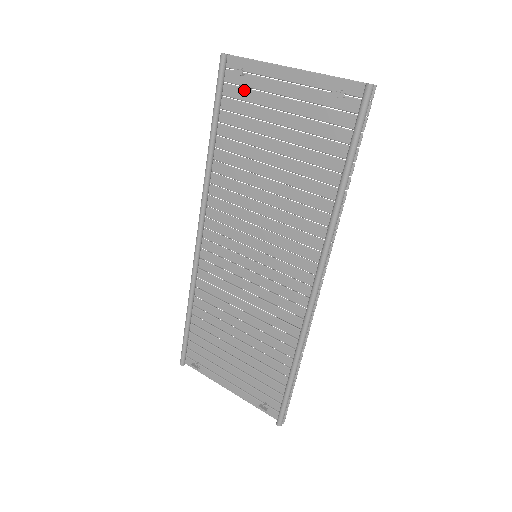
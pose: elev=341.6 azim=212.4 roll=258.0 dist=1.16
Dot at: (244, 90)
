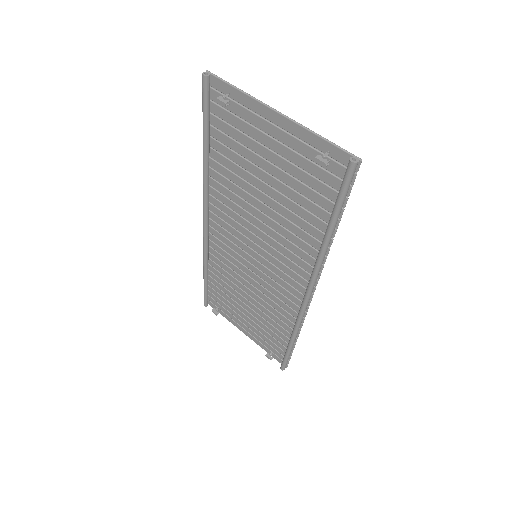
Dot at: (231, 115)
